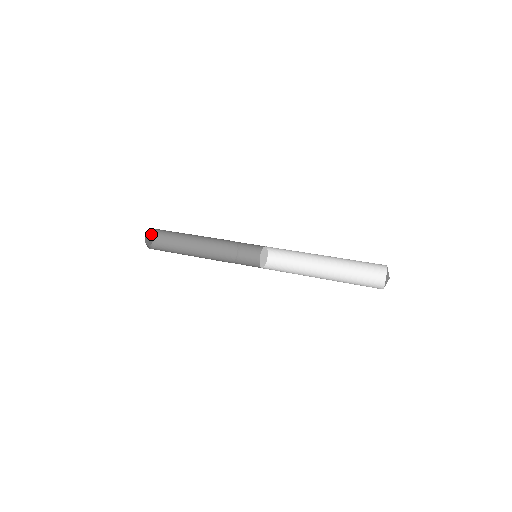
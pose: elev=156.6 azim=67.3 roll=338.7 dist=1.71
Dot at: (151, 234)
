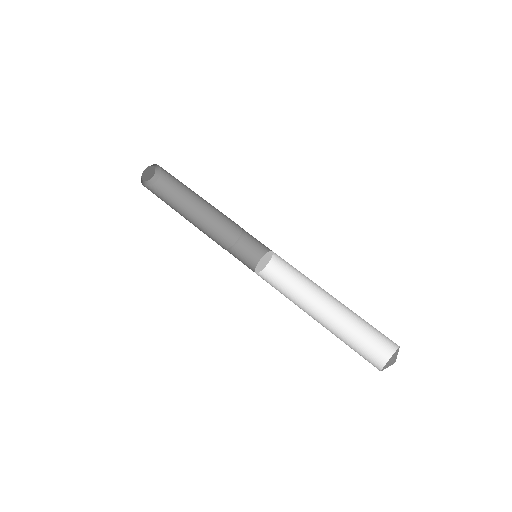
Dot at: (149, 168)
